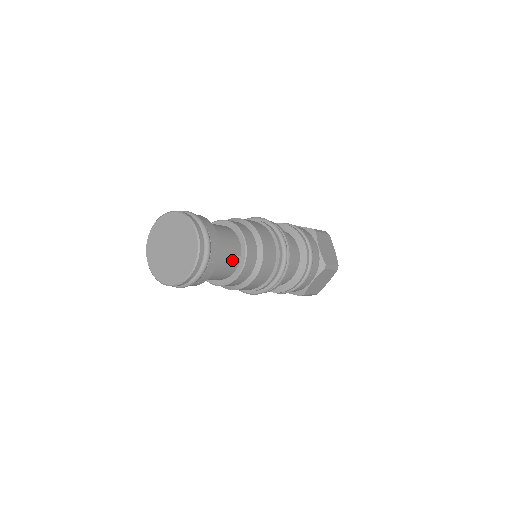
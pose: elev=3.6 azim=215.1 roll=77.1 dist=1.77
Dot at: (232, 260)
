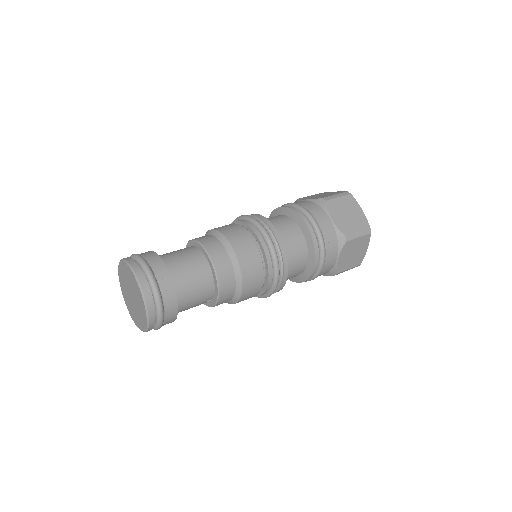
Dot at: (199, 304)
